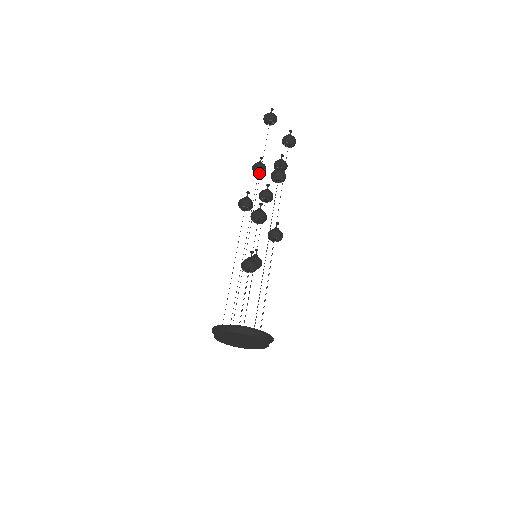
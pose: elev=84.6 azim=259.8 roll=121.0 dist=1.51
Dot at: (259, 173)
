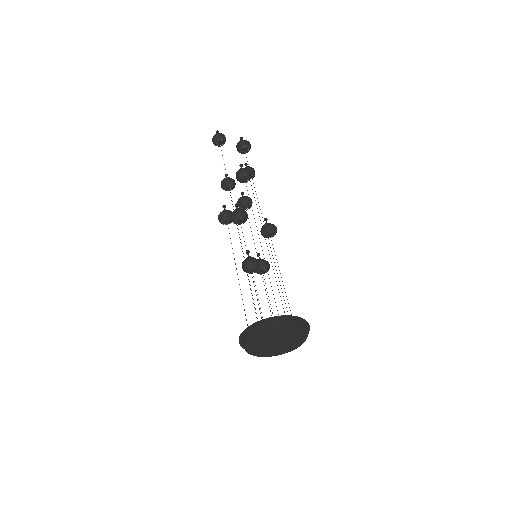
Dot at: (229, 188)
